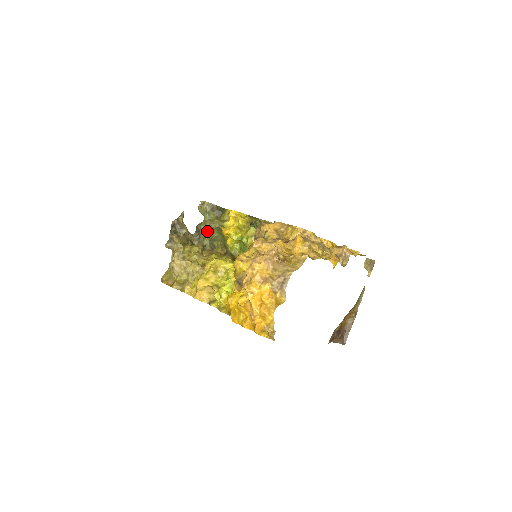
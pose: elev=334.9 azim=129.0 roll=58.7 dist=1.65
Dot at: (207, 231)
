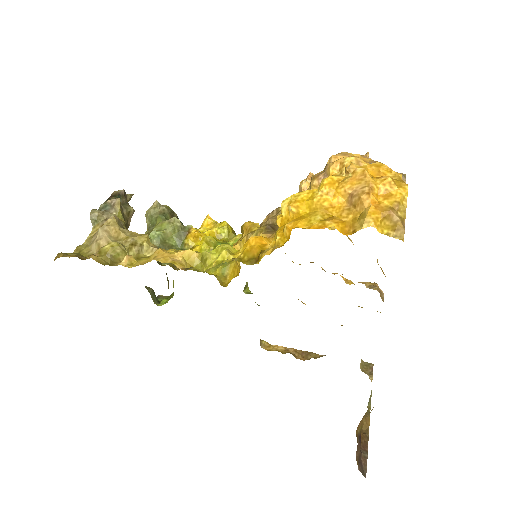
Dot at: (161, 230)
